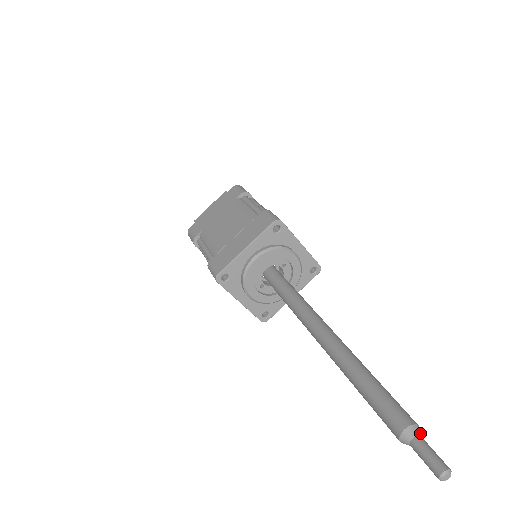
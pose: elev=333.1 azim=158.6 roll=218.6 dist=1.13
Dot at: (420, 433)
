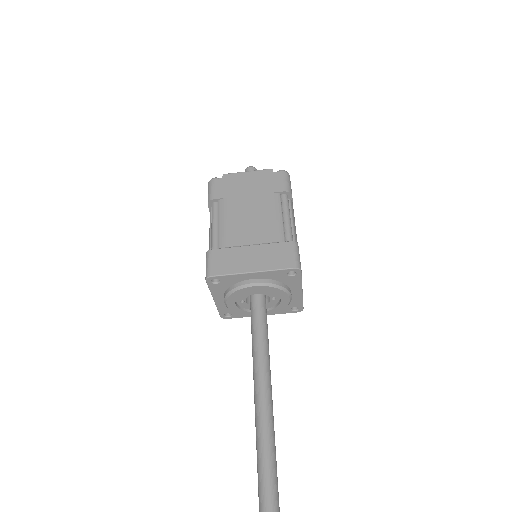
Dot at: out of frame
